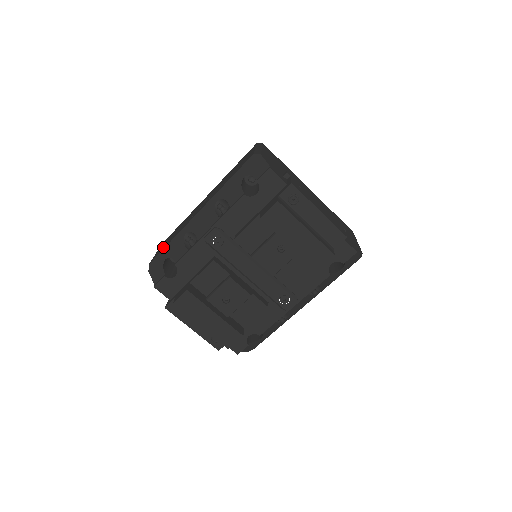
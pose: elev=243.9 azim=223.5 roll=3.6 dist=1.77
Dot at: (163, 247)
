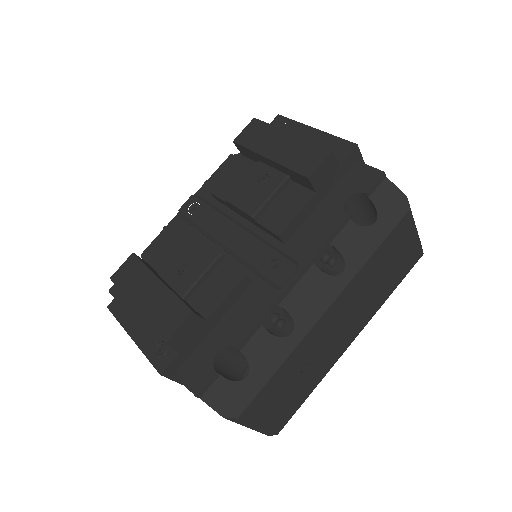
Dot at: occluded
